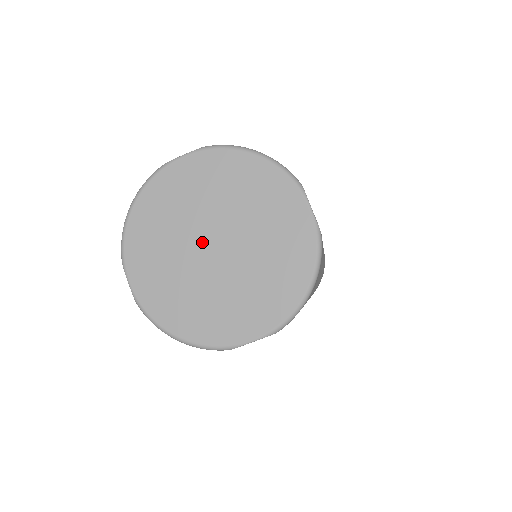
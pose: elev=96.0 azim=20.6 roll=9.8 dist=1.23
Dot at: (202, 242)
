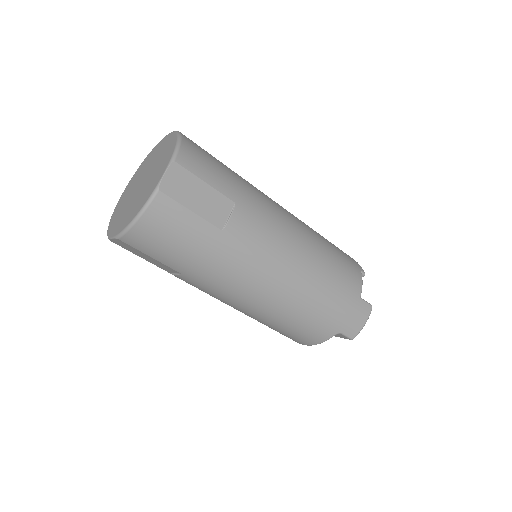
Dot at: (141, 180)
